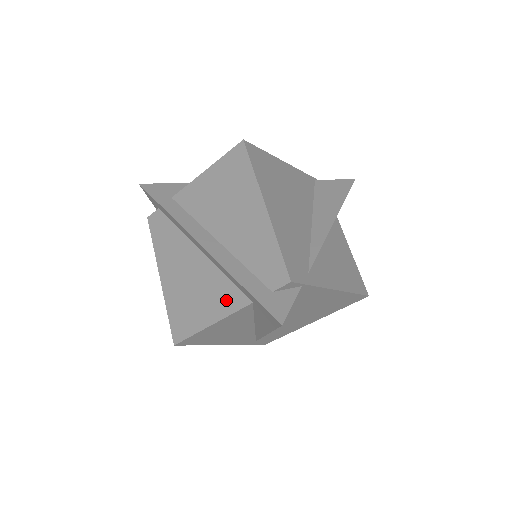
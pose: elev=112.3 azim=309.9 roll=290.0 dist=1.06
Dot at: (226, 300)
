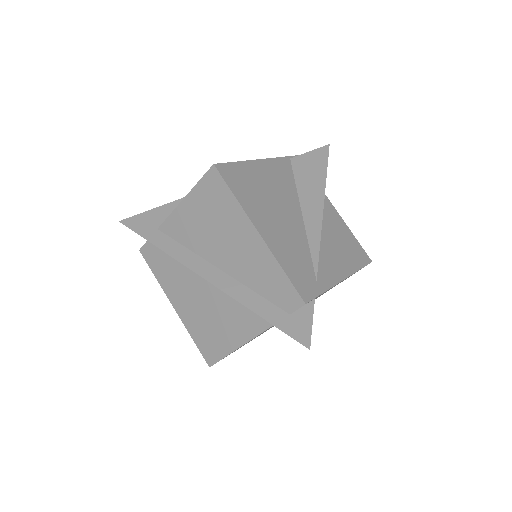
Dot at: (247, 324)
